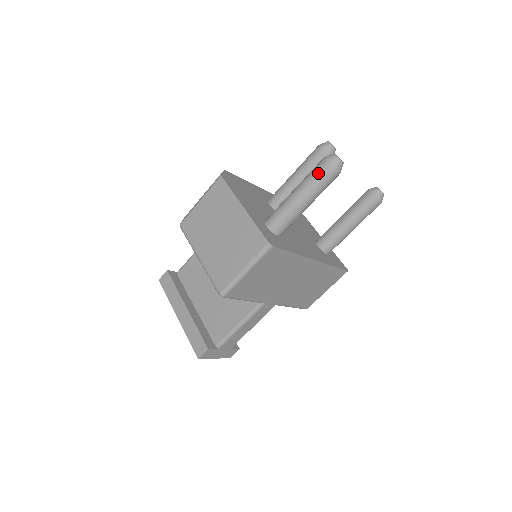
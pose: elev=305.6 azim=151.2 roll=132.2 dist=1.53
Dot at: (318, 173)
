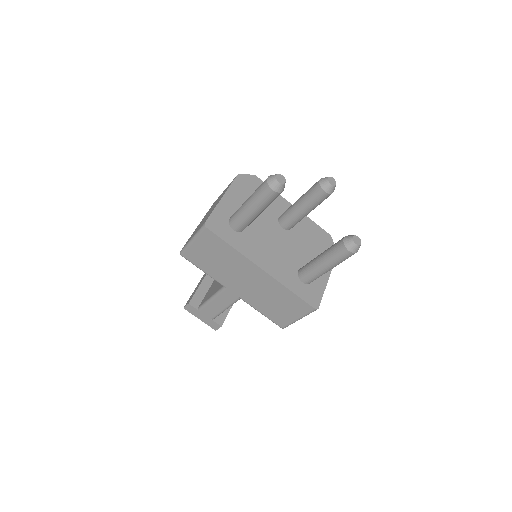
Dot at: (261, 185)
